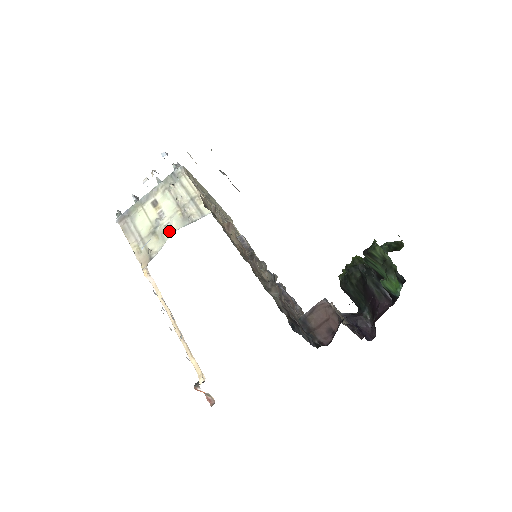
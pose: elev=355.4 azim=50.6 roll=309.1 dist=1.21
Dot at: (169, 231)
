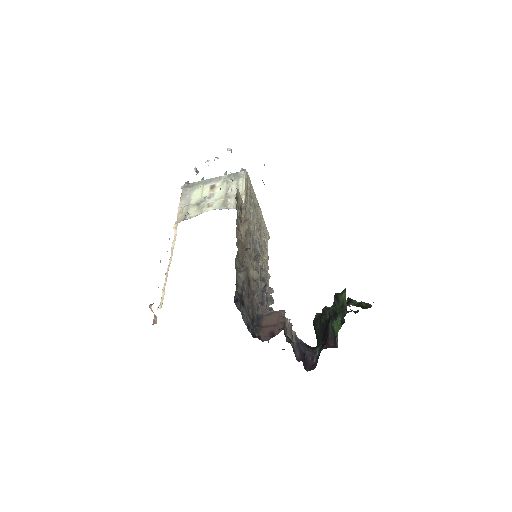
Dot at: (208, 208)
